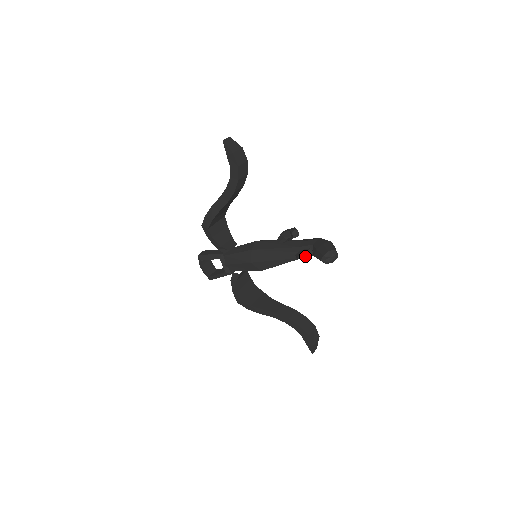
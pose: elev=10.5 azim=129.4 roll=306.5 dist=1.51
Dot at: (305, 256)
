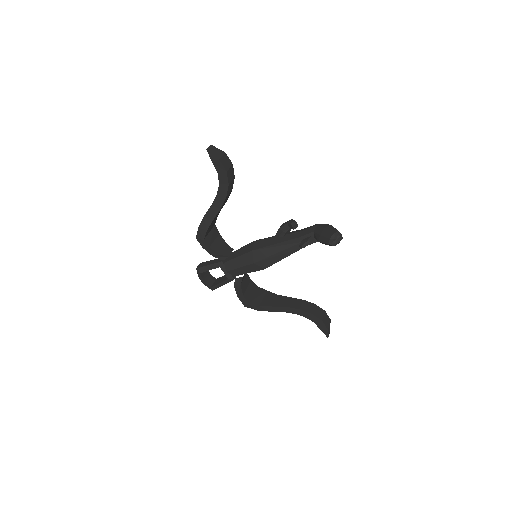
Dot at: (308, 244)
